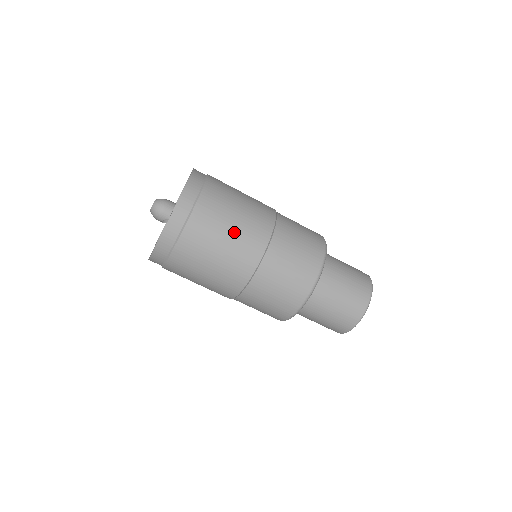
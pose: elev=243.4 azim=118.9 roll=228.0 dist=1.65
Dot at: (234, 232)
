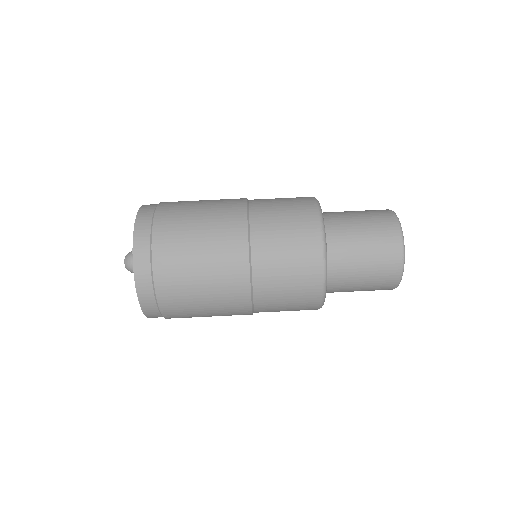
Dot at: (206, 262)
